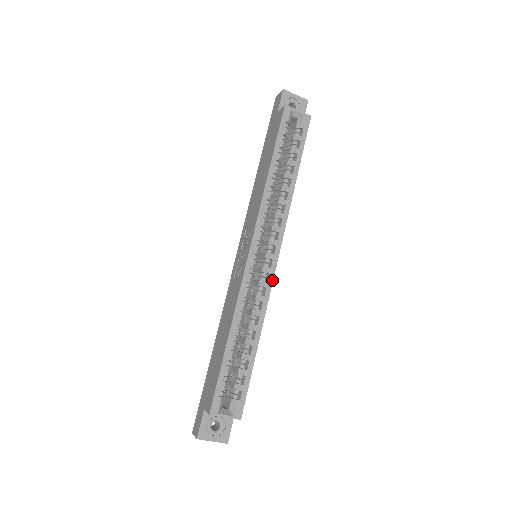
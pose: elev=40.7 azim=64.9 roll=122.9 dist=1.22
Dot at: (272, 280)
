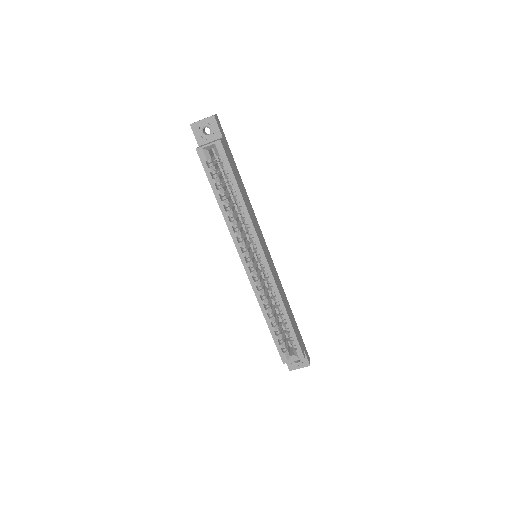
Dot at: (271, 274)
